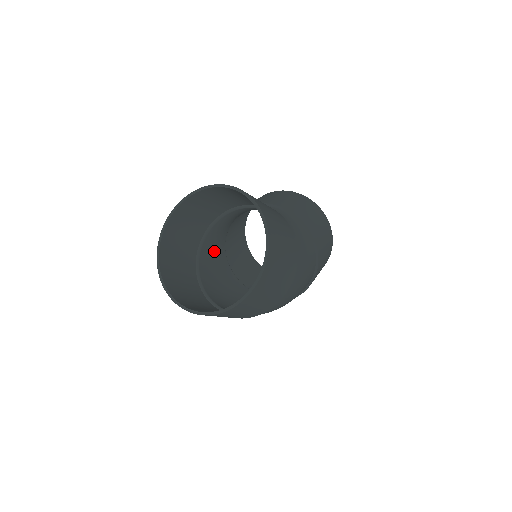
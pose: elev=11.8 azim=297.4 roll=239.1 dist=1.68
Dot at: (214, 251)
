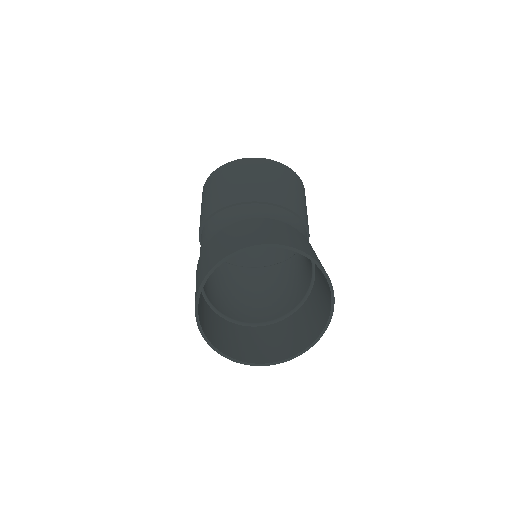
Dot at: occluded
